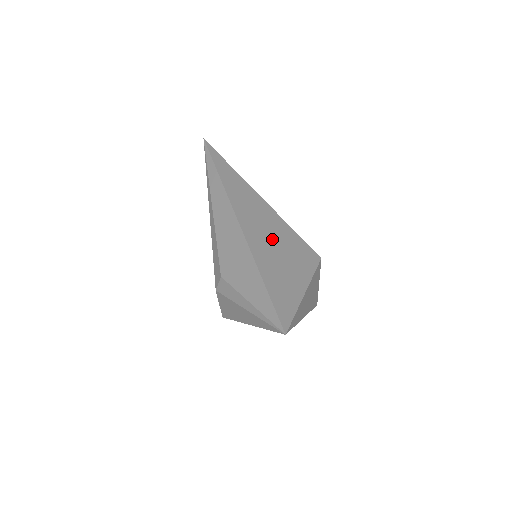
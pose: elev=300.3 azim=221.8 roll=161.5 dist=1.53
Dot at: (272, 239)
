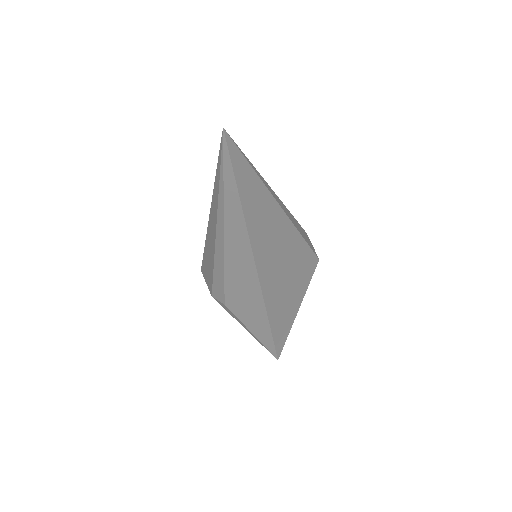
Dot at: (285, 275)
